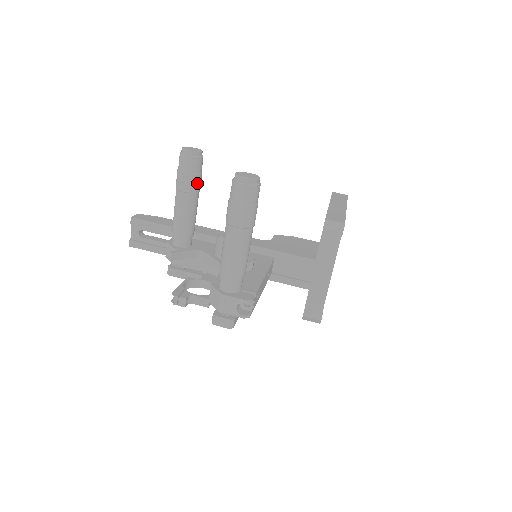
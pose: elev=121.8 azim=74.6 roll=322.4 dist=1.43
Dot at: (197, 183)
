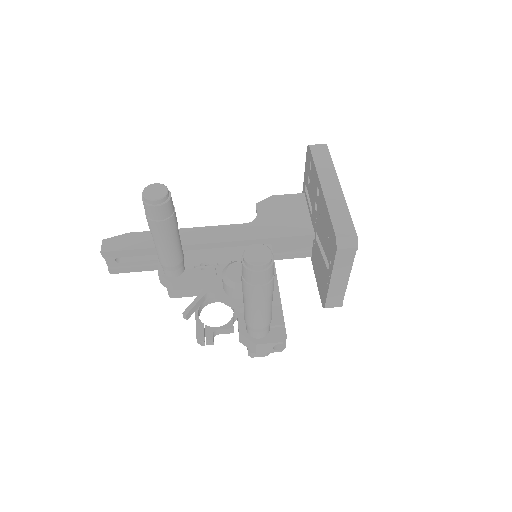
Dot at: (174, 222)
